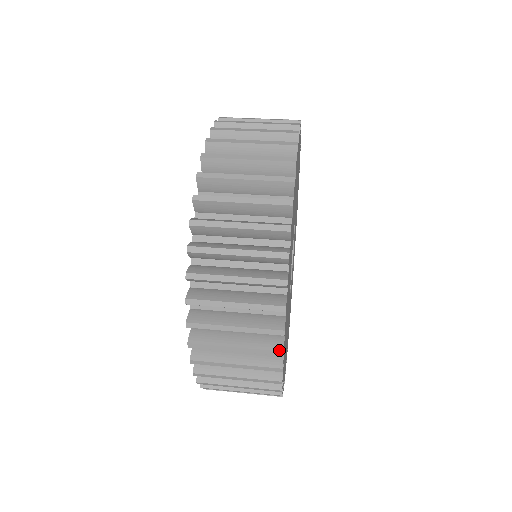
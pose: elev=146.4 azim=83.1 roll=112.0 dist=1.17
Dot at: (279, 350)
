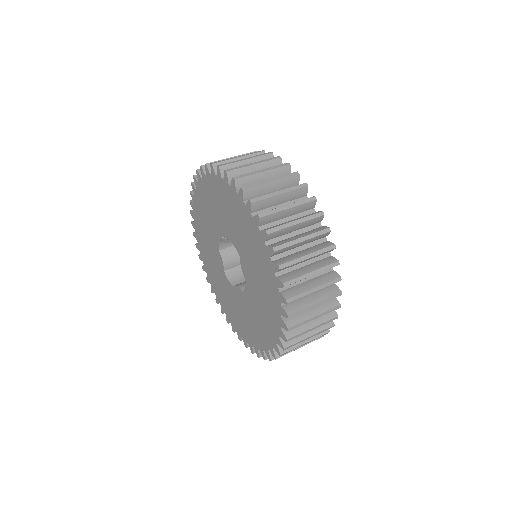
Dot at: occluded
